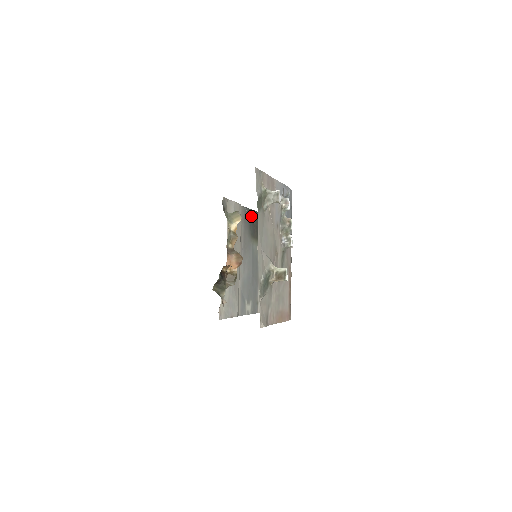
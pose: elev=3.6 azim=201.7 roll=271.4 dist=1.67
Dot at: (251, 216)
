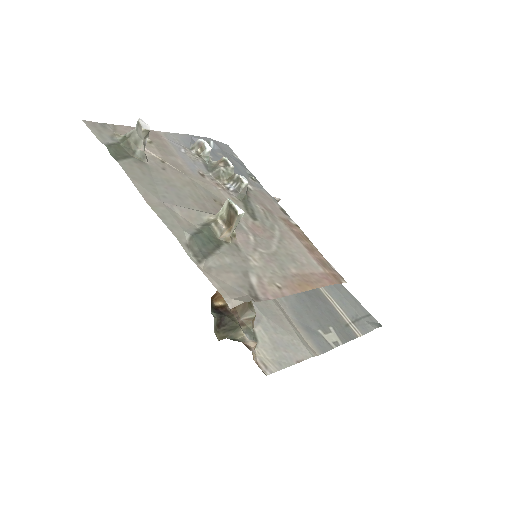
Dot at: occluded
